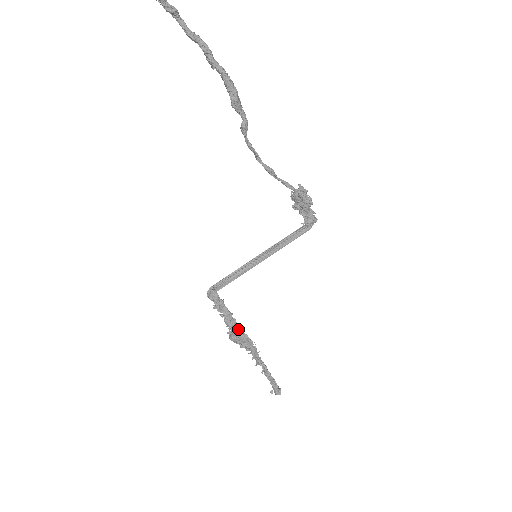
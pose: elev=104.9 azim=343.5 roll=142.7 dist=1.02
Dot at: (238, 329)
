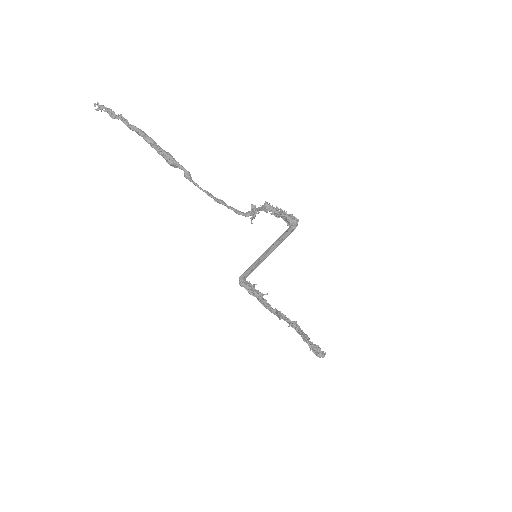
Dot at: (270, 307)
